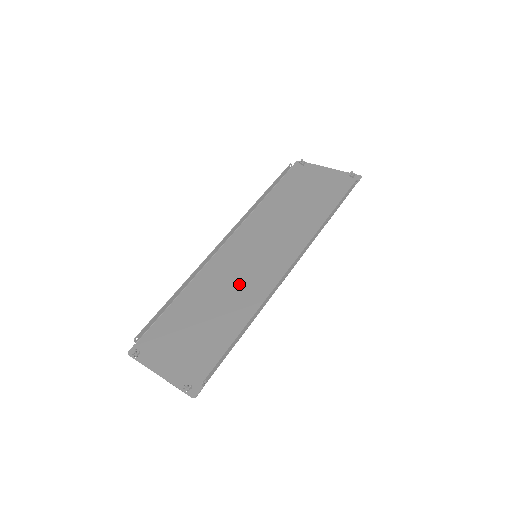
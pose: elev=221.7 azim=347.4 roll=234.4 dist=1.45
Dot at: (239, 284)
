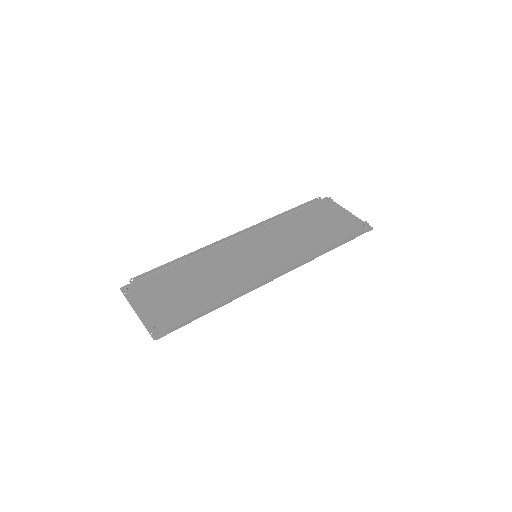
Dot at: (232, 271)
